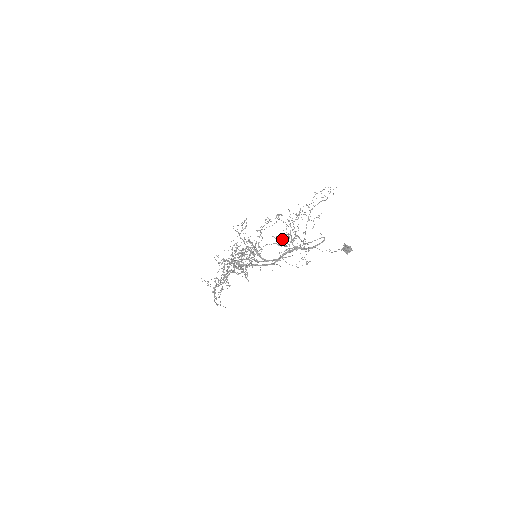
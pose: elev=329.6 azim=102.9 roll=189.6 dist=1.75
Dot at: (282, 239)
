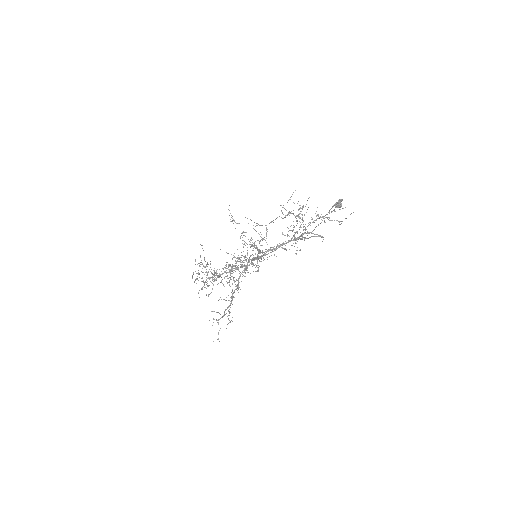
Dot at: (288, 228)
